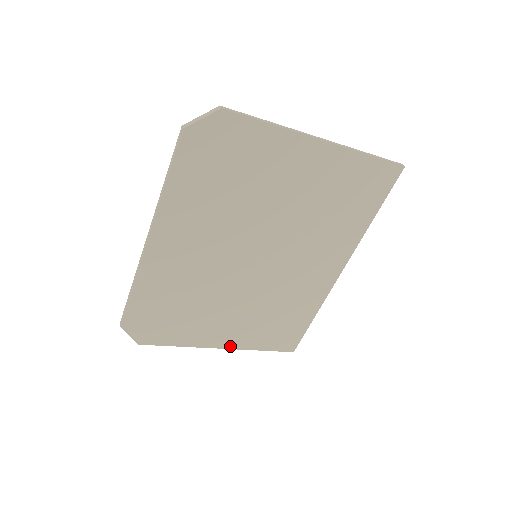
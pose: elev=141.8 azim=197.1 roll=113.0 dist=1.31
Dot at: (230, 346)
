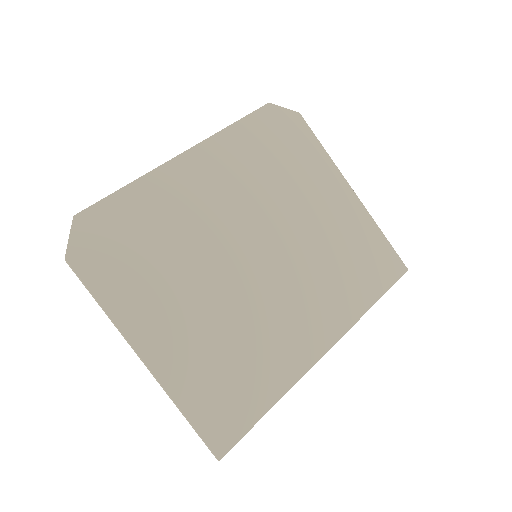
Dot at: (154, 366)
